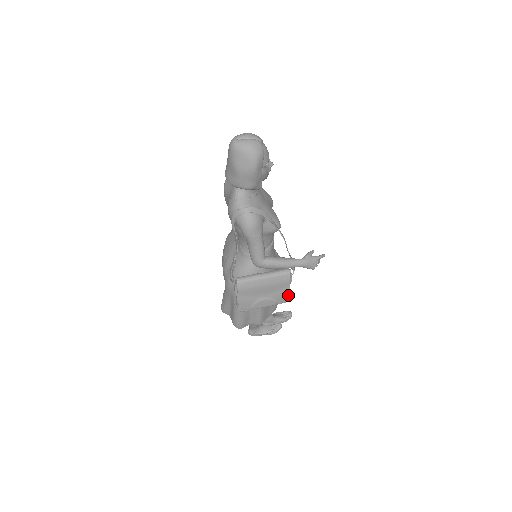
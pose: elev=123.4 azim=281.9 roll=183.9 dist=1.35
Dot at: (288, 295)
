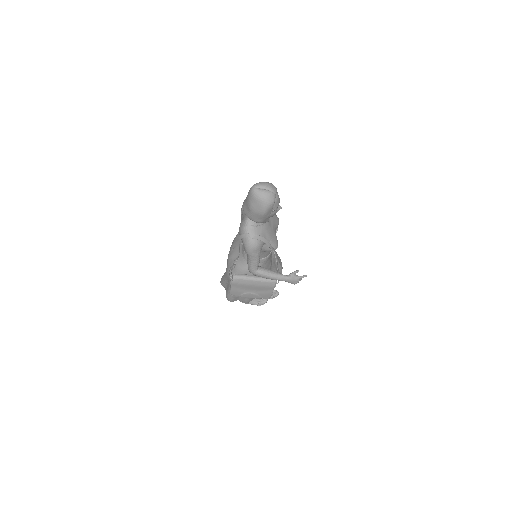
Dot at: (271, 295)
